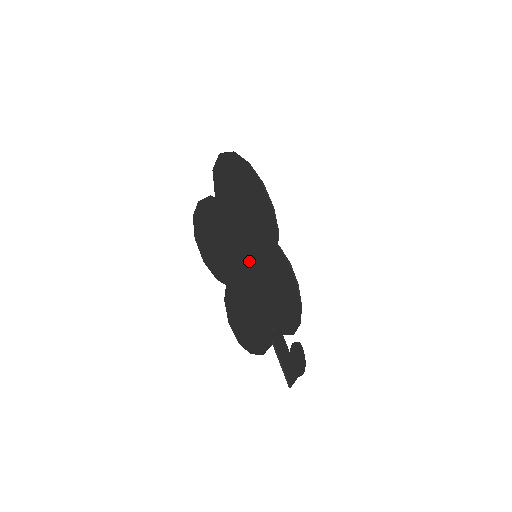
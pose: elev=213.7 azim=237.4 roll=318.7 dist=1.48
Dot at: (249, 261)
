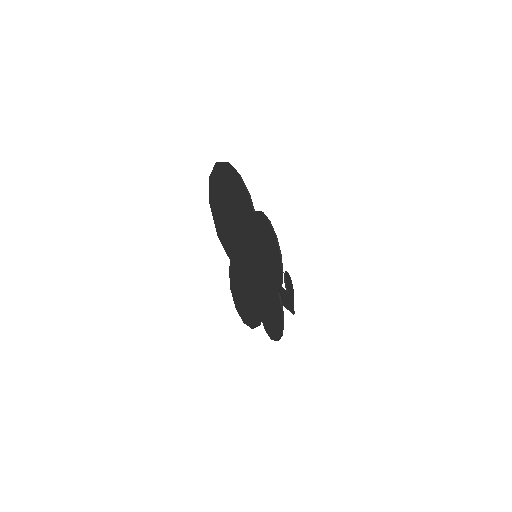
Dot at: (256, 269)
